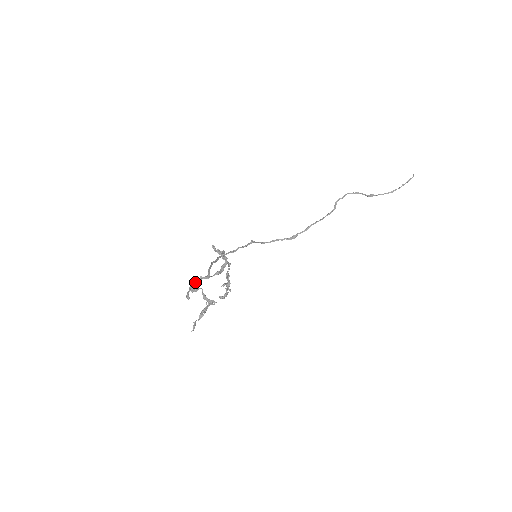
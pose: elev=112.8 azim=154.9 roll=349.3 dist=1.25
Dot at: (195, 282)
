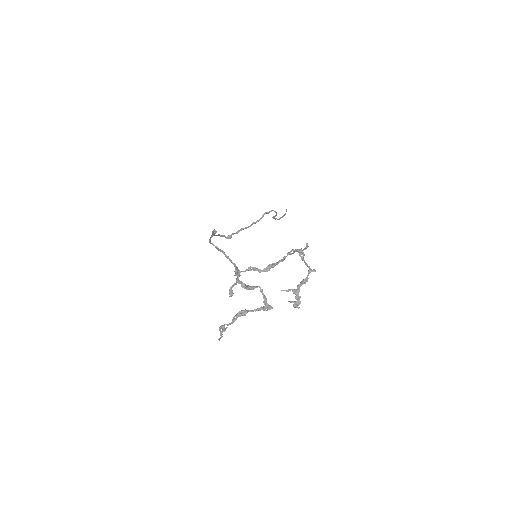
Dot at: (239, 276)
